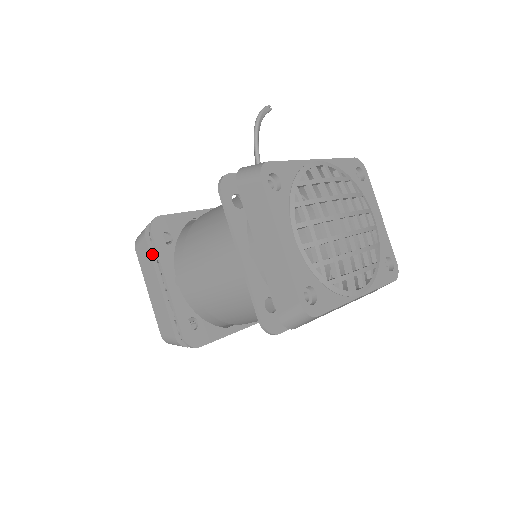
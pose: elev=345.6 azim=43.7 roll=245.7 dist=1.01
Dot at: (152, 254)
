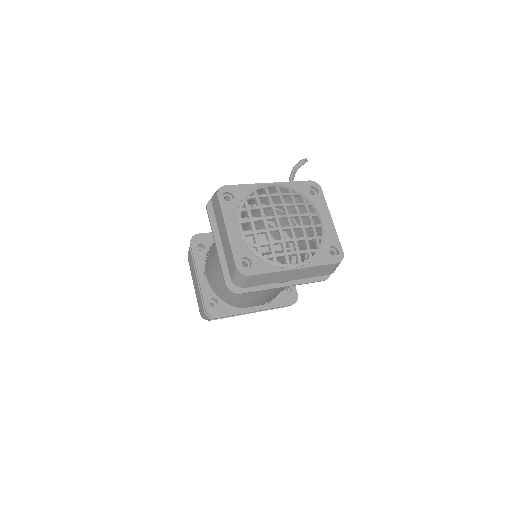
Dot at: occluded
